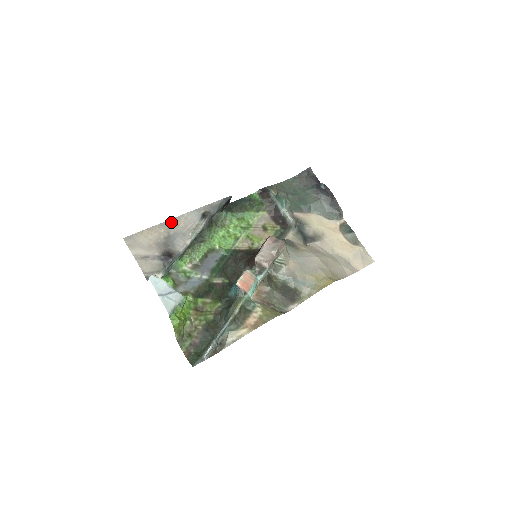
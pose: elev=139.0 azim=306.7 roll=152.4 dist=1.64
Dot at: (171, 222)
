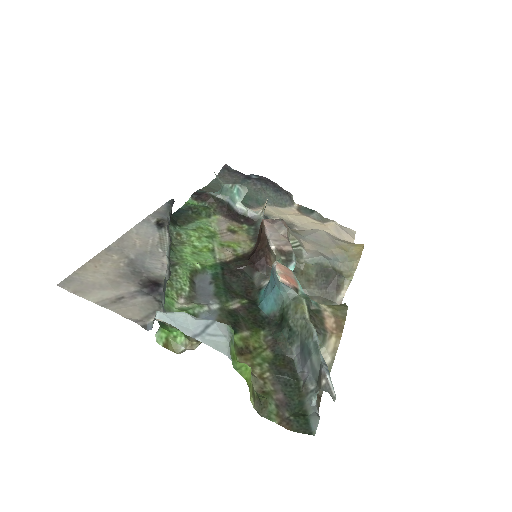
Dot at: (120, 243)
